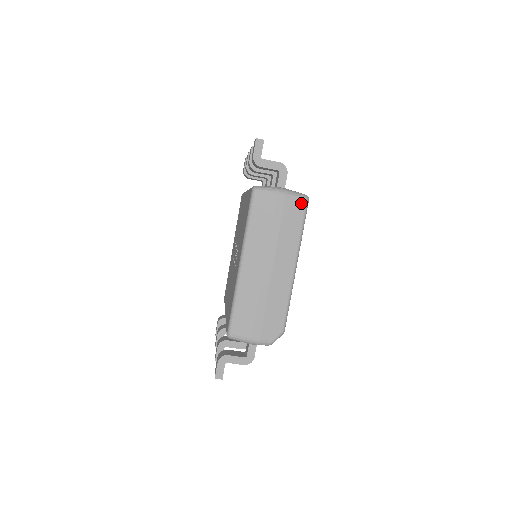
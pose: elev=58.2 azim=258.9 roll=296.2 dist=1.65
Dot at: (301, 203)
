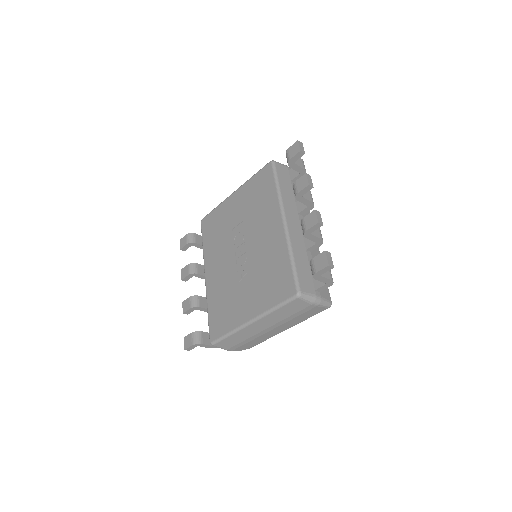
Dot at: (324, 309)
